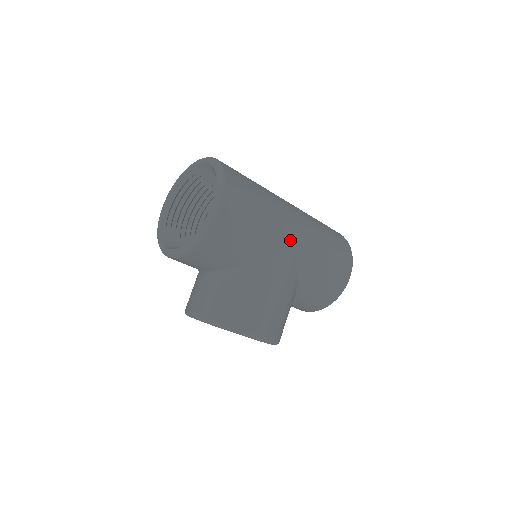
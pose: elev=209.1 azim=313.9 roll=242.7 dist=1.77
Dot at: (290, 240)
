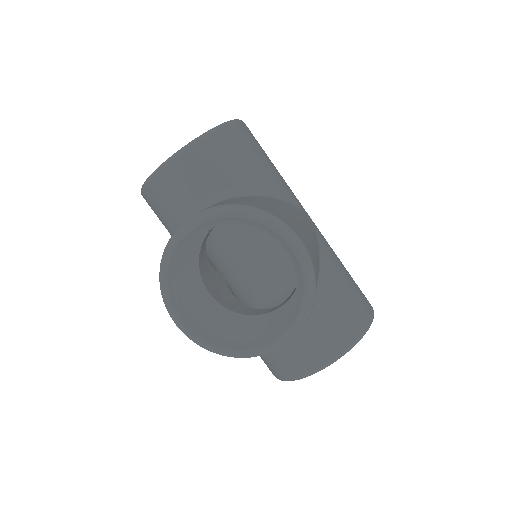
Dot at: (305, 211)
